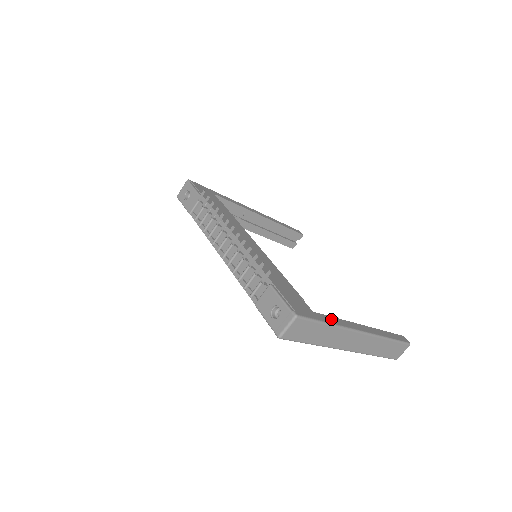
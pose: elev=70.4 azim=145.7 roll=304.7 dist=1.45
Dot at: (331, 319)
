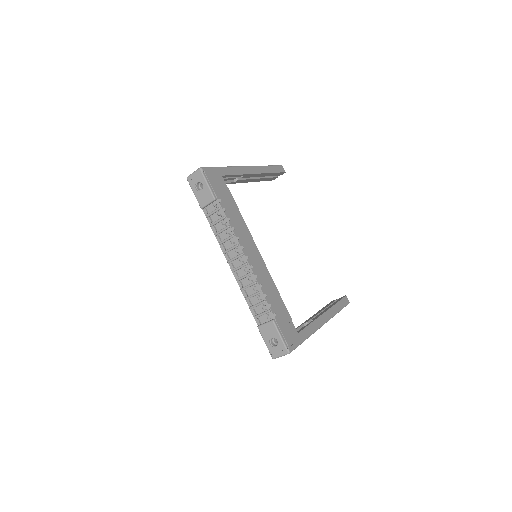
Dot at: (307, 330)
